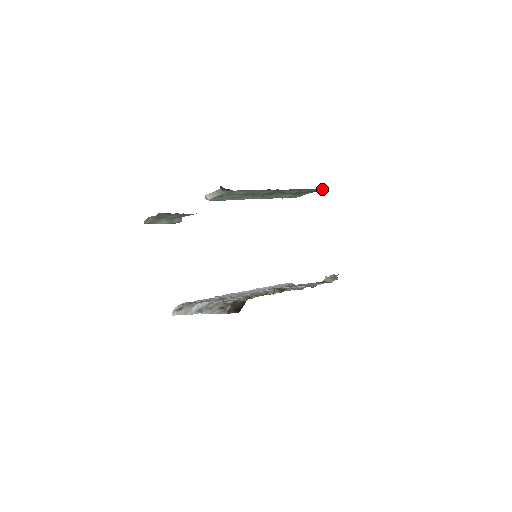
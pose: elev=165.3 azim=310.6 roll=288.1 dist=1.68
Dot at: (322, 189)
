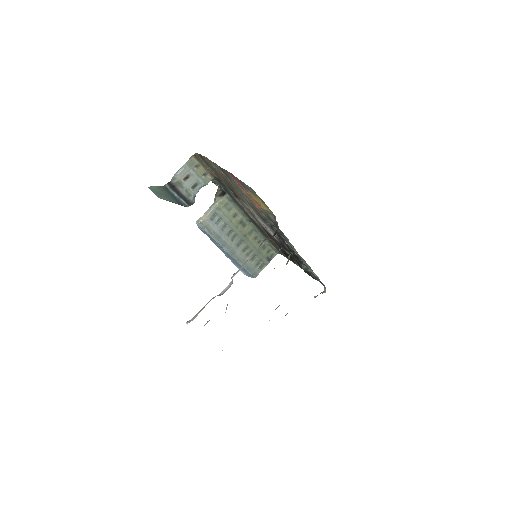
Dot at: (274, 256)
